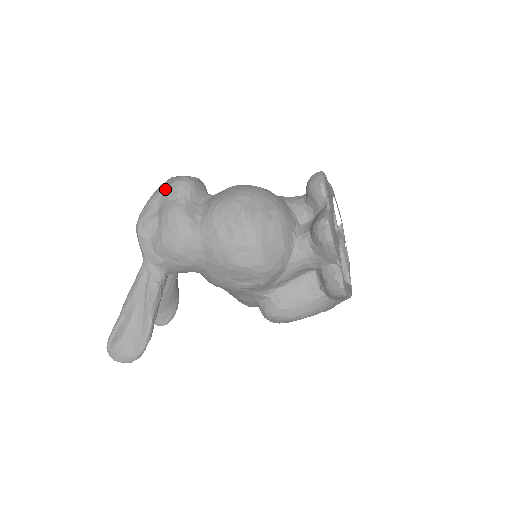
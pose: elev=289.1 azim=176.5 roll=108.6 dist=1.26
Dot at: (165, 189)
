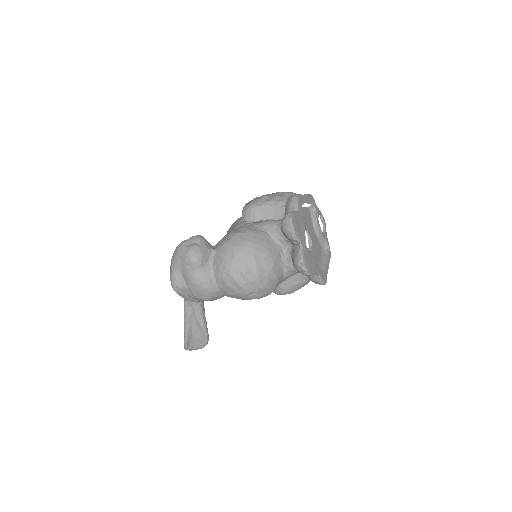
Dot at: (181, 262)
